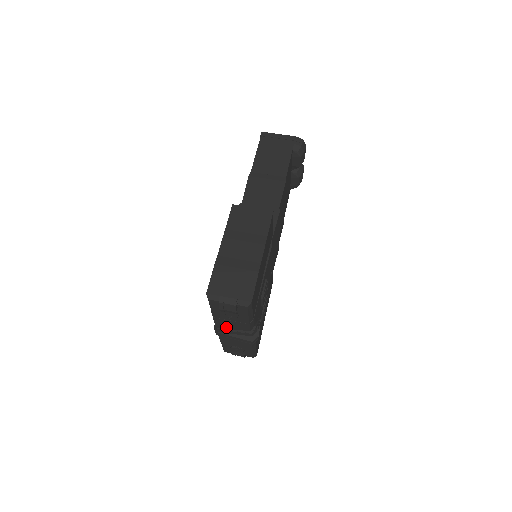
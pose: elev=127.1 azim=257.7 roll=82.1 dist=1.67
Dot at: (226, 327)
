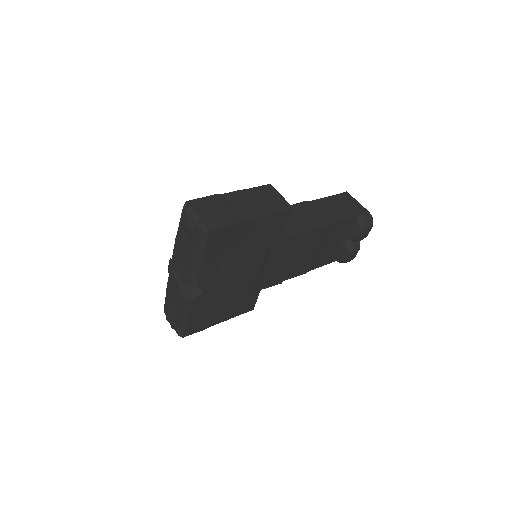
Dot at: (178, 262)
